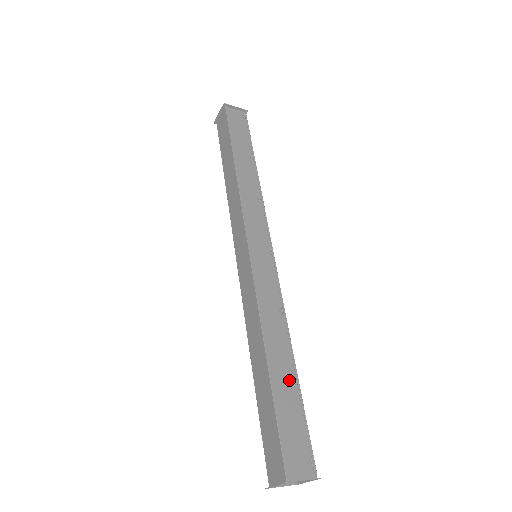
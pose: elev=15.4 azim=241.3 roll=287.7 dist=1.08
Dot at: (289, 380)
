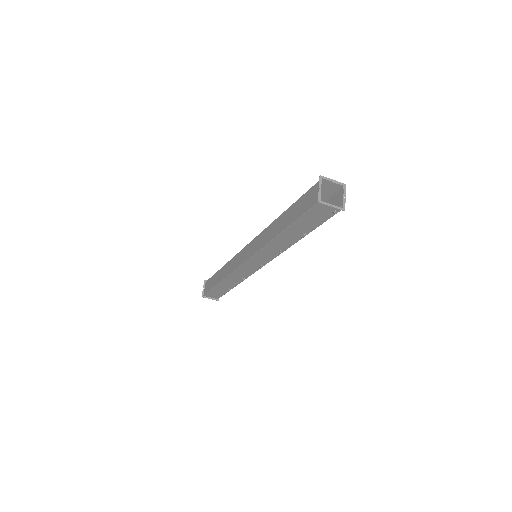
Dot at: occluded
